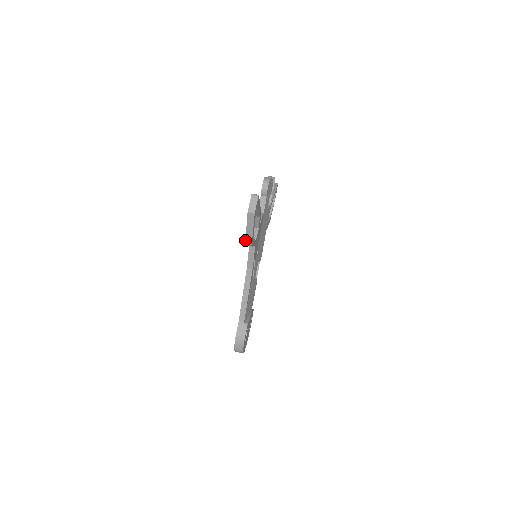
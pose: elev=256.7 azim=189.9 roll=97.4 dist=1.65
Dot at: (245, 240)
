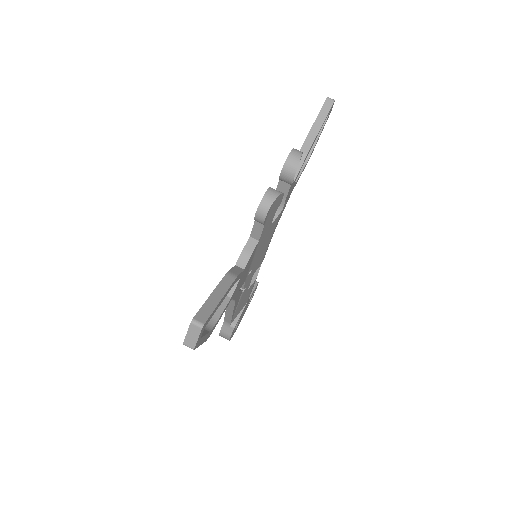
Dot at: occluded
